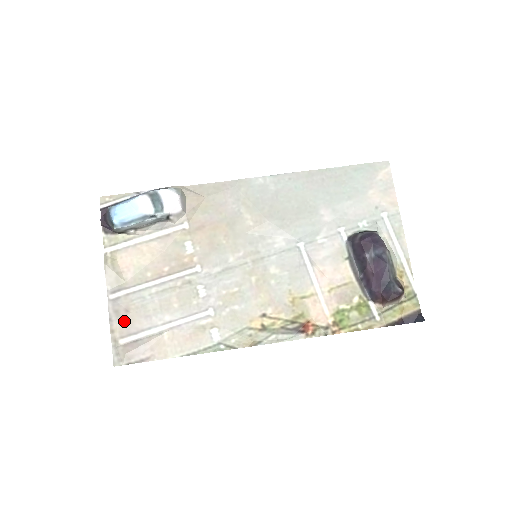
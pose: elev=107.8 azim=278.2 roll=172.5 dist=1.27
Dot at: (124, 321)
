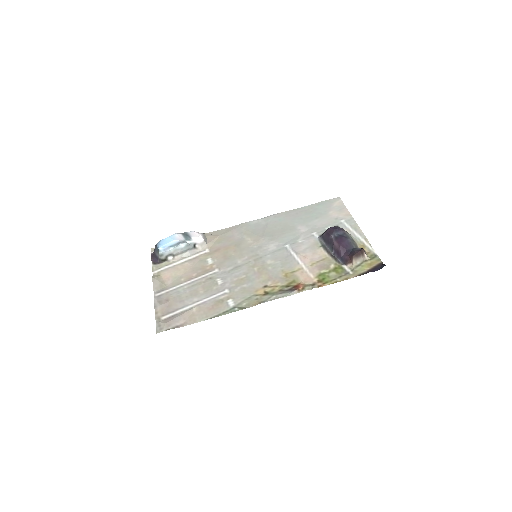
Dot at: (165, 306)
